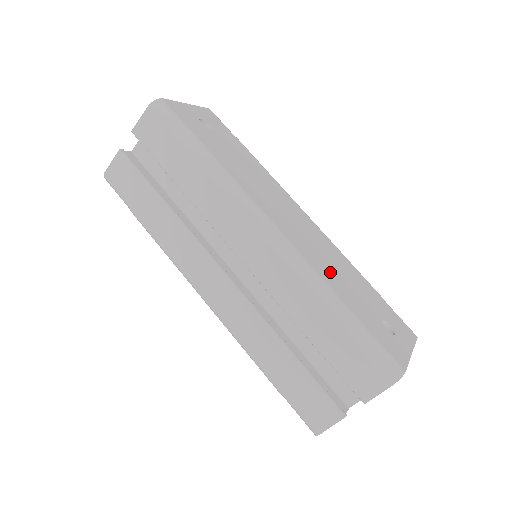
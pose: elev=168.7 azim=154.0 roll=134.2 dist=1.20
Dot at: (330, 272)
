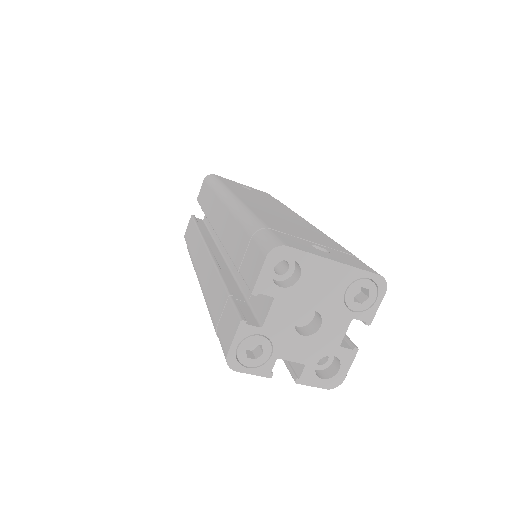
Dot at: (275, 219)
